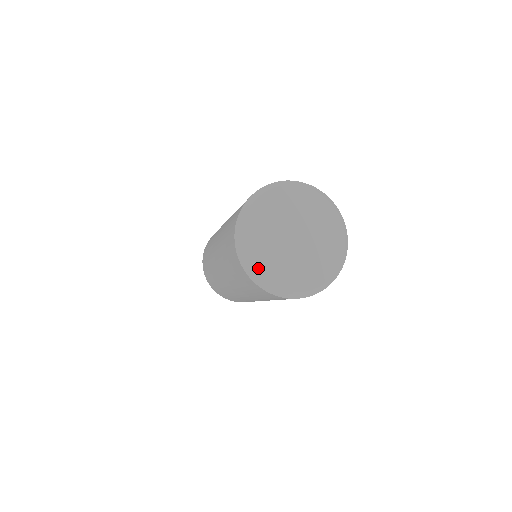
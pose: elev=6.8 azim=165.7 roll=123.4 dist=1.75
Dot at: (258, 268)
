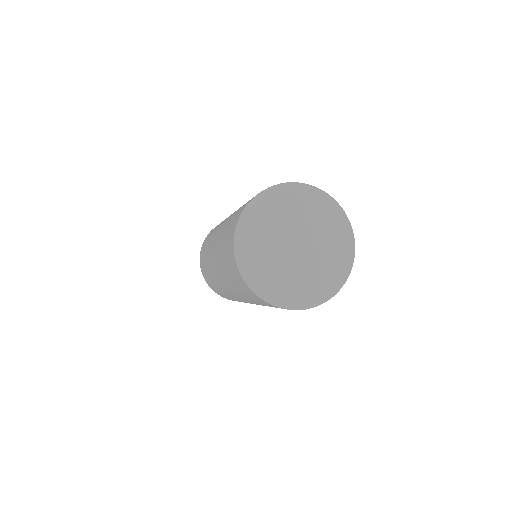
Dot at: (255, 273)
